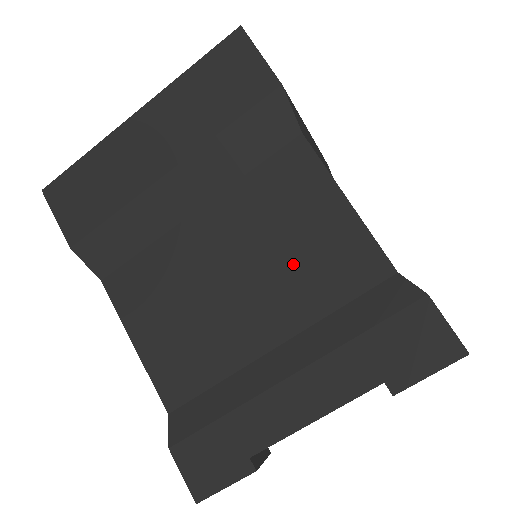
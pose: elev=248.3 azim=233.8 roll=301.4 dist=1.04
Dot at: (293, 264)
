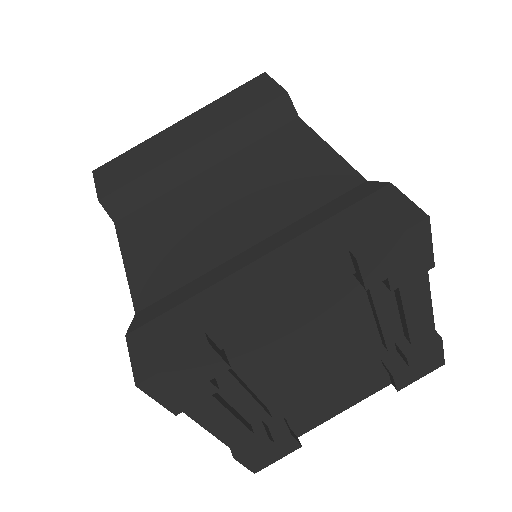
Dot at: (278, 188)
